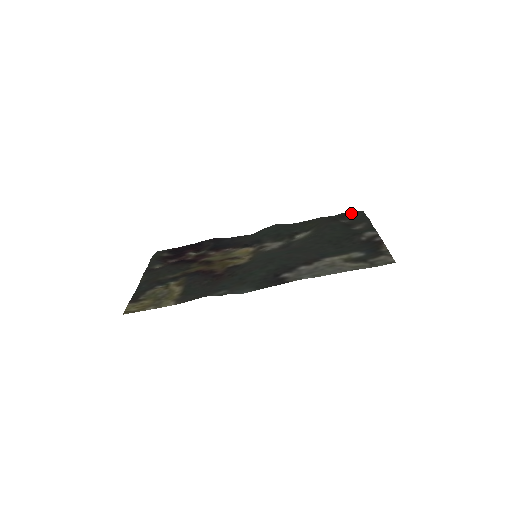
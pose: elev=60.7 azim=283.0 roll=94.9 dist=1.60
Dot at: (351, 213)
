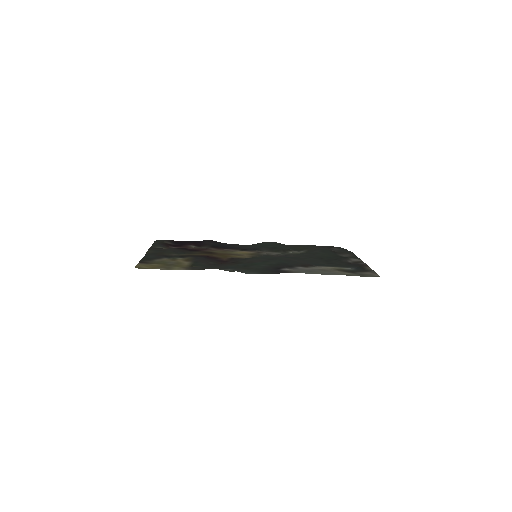
Dot at: (336, 247)
